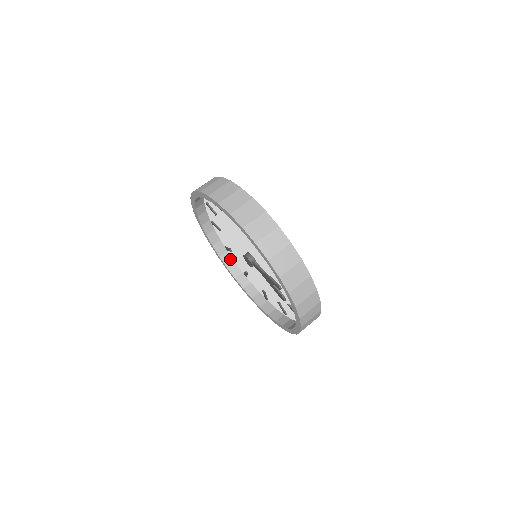
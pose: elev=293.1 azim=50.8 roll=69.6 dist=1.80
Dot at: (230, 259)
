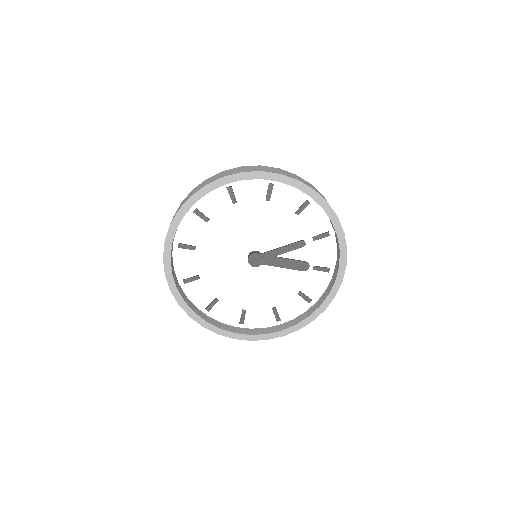
Dot at: (216, 322)
